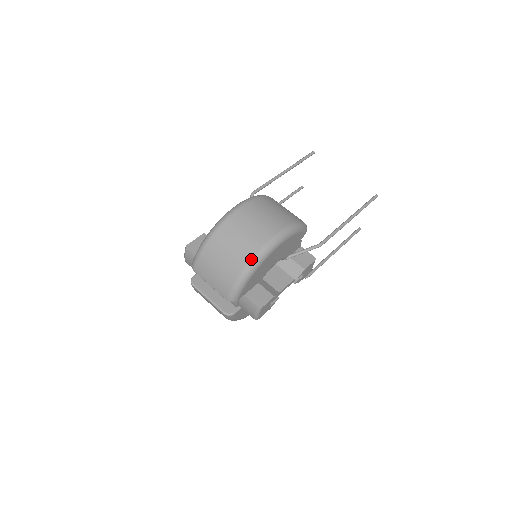
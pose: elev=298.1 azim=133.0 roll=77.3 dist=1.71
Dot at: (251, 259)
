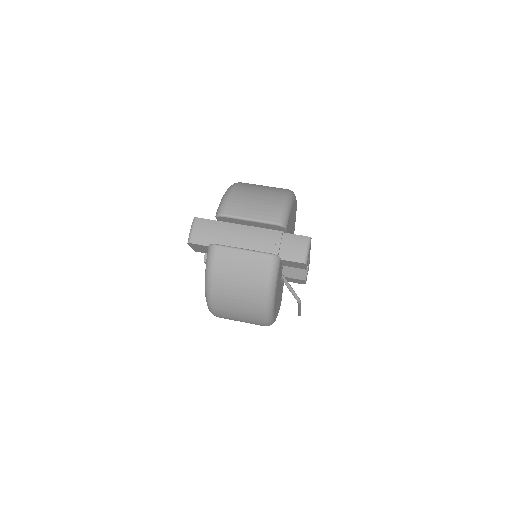
Dot at: (287, 190)
